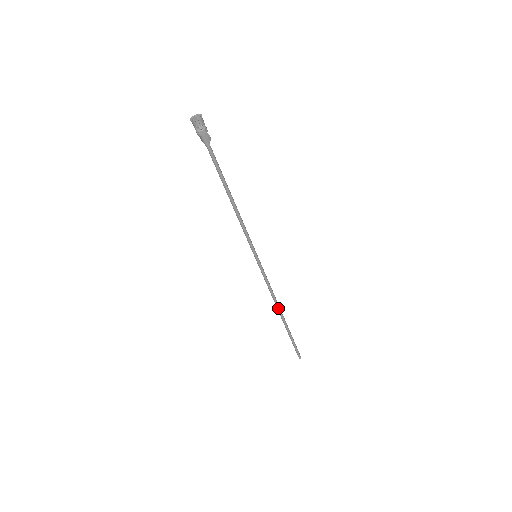
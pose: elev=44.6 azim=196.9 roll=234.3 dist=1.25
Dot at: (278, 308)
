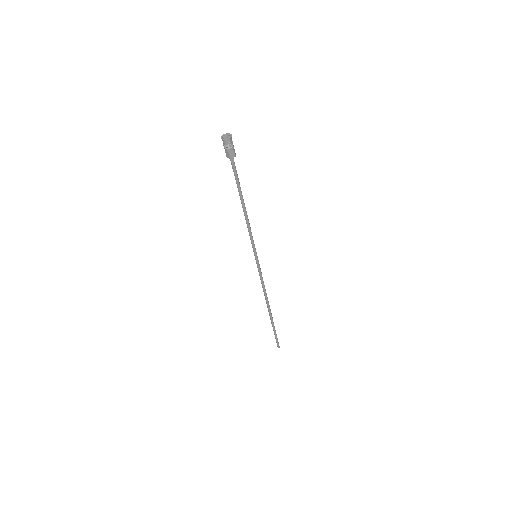
Dot at: (268, 302)
